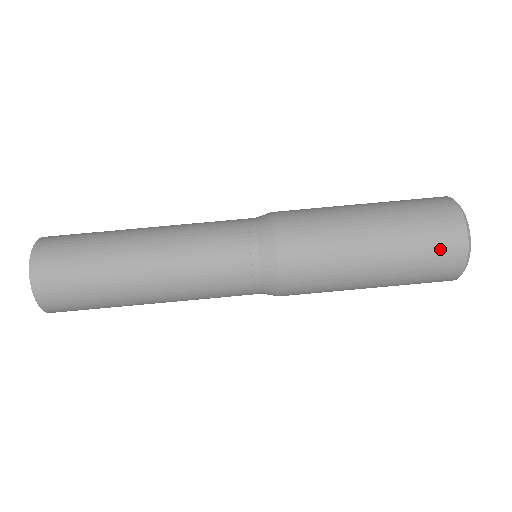
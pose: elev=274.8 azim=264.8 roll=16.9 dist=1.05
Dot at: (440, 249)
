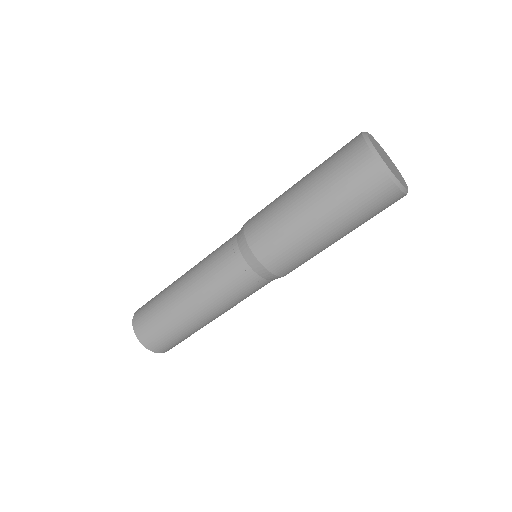
Dot at: occluded
